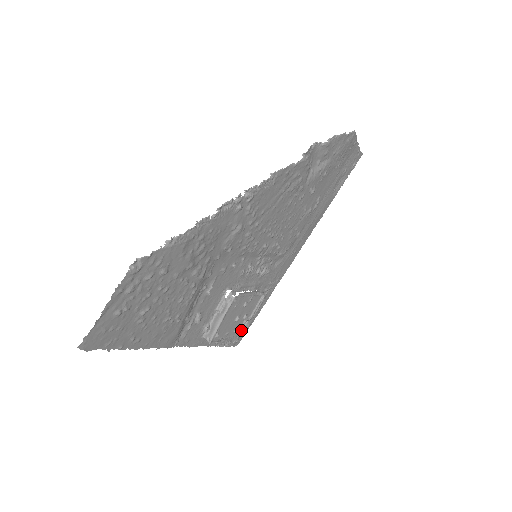
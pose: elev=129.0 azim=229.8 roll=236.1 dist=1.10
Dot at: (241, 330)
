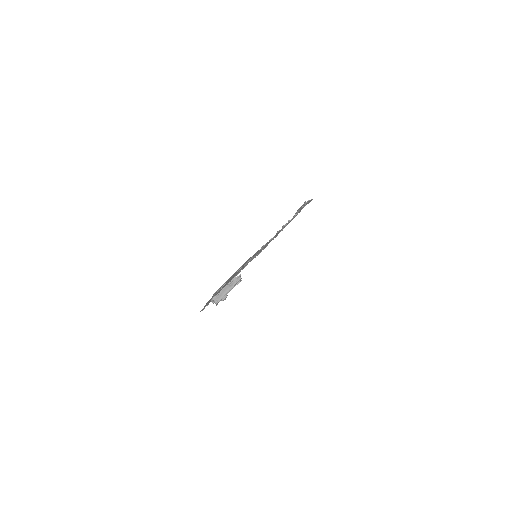
Dot at: (219, 301)
